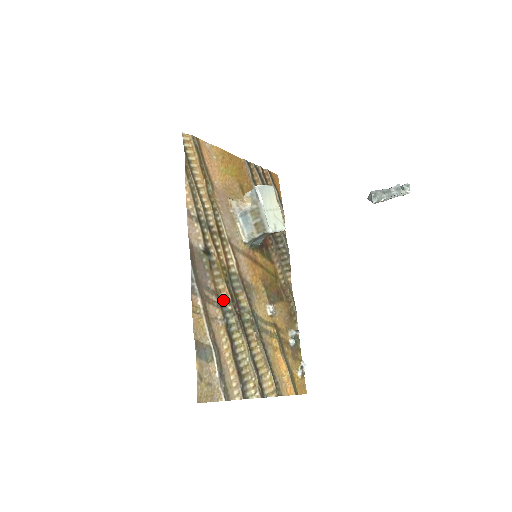
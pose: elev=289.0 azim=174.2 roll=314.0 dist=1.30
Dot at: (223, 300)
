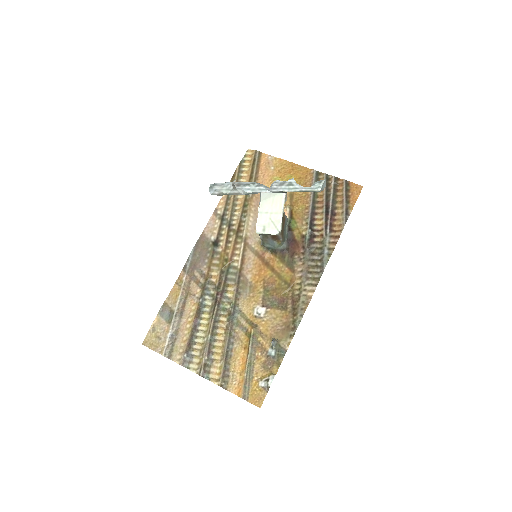
Dot at: (210, 284)
